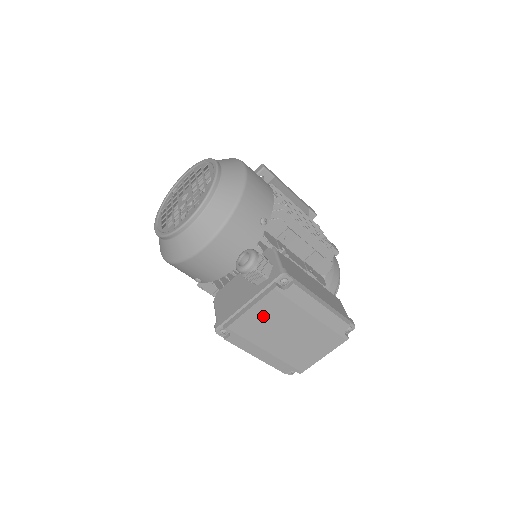
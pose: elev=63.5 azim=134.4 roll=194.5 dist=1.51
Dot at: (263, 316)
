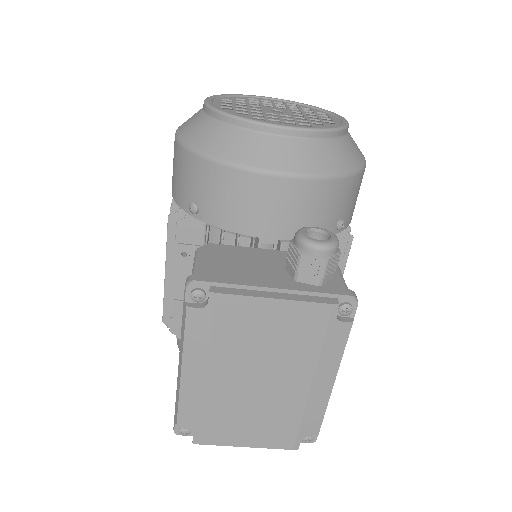
Dot at: (272, 325)
